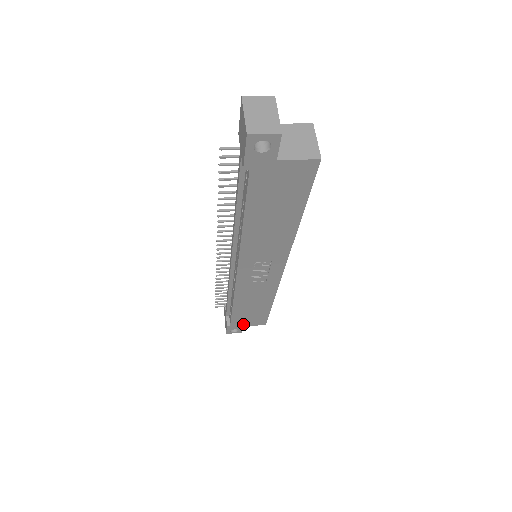
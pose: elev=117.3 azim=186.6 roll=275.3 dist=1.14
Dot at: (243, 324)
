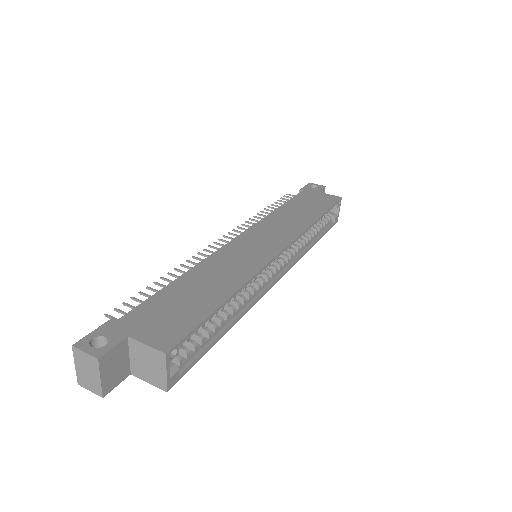
Dot at: occluded
